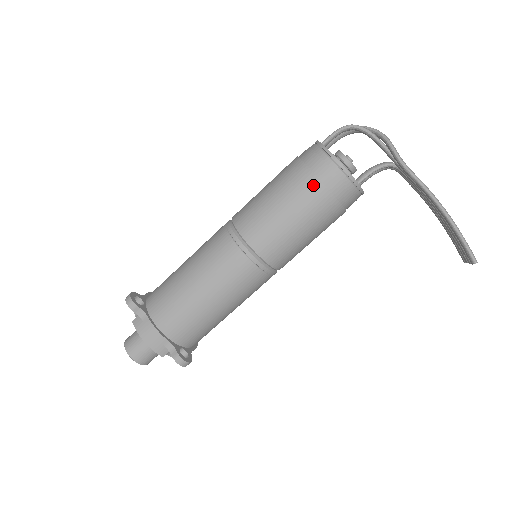
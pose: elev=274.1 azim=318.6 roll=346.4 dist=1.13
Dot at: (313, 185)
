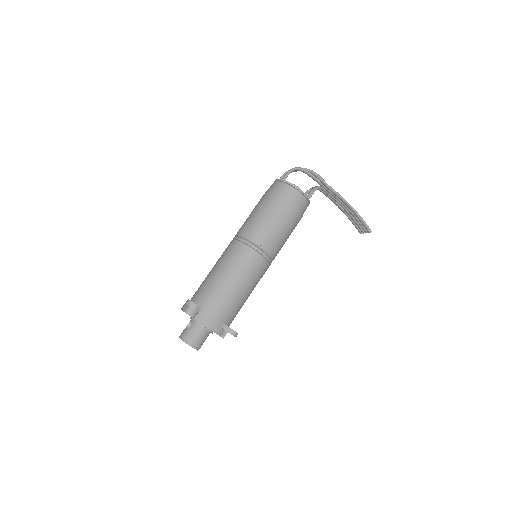
Dot at: (290, 205)
